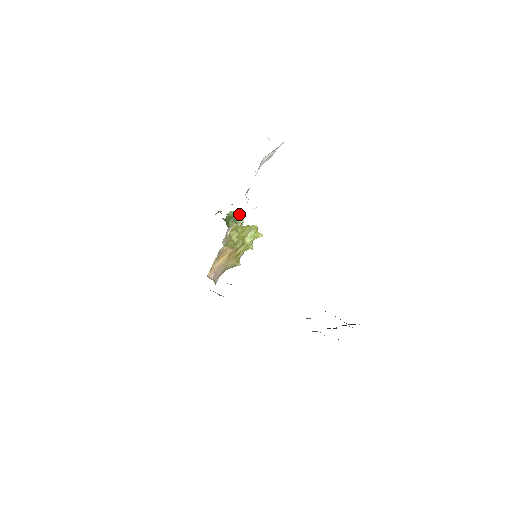
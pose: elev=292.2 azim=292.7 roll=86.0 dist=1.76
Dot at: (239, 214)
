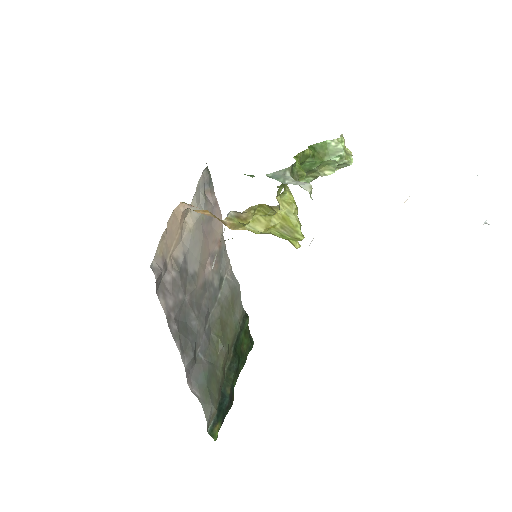
Dot at: (340, 162)
